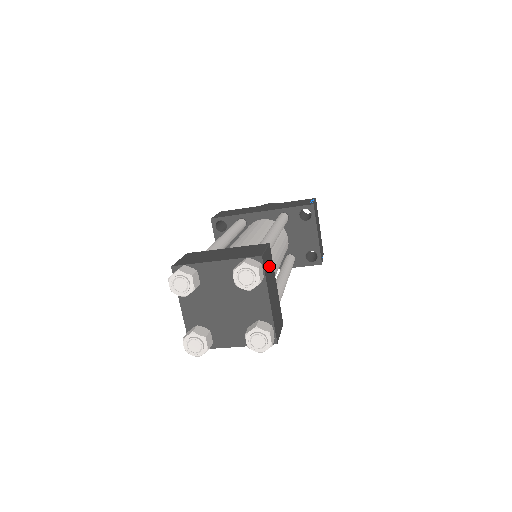
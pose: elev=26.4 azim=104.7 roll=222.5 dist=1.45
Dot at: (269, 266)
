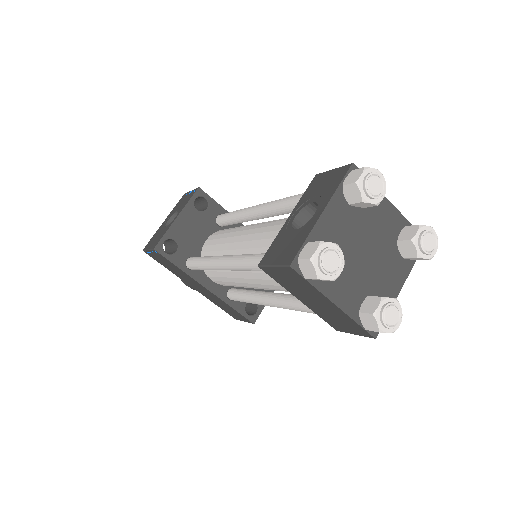
Dot at: occluded
